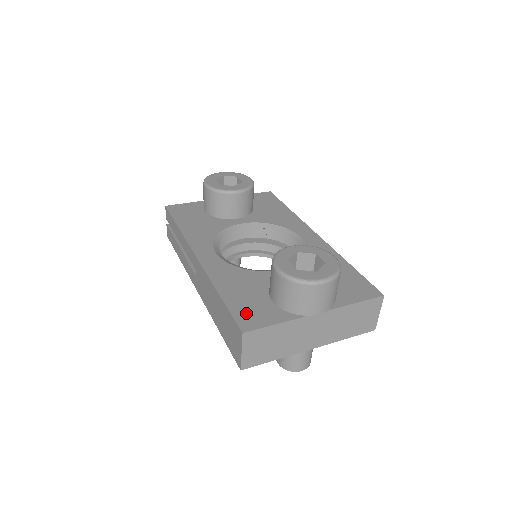
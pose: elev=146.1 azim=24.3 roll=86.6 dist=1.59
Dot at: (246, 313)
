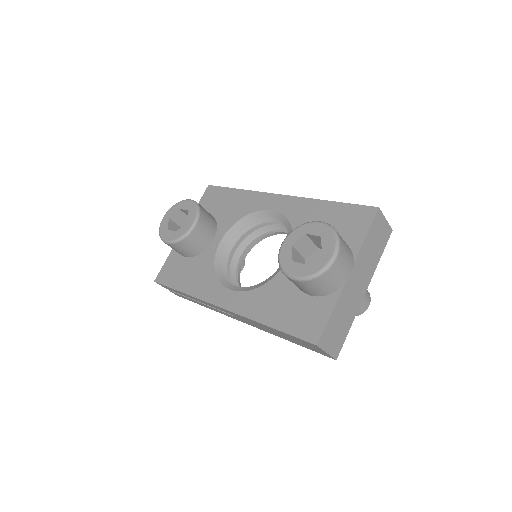
Dot at: (303, 325)
